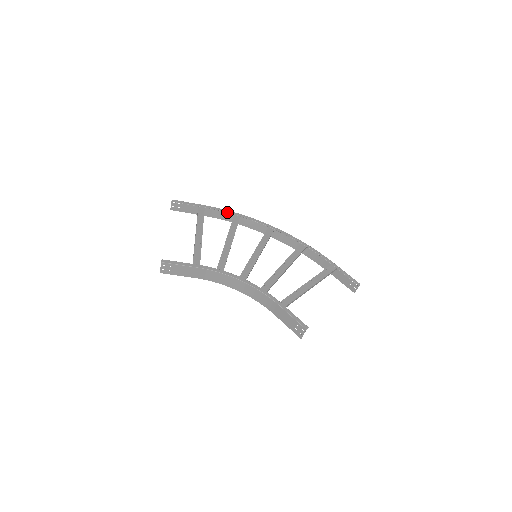
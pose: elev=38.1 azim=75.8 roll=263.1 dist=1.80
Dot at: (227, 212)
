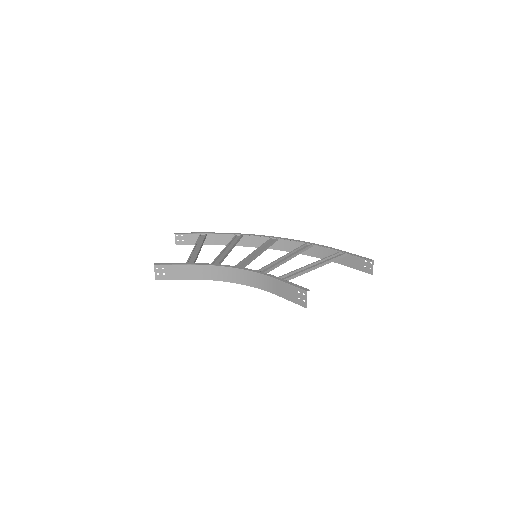
Dot at: (228, 234)
